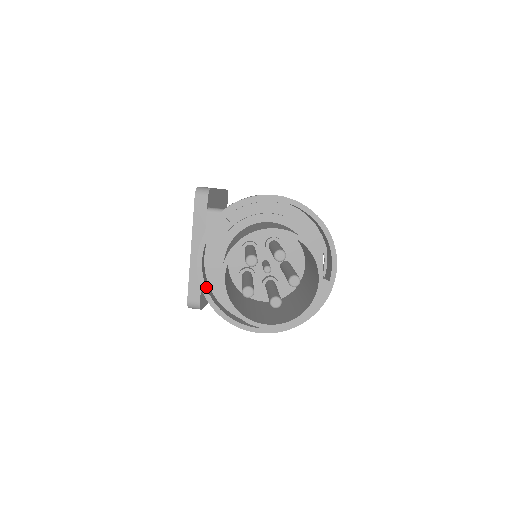
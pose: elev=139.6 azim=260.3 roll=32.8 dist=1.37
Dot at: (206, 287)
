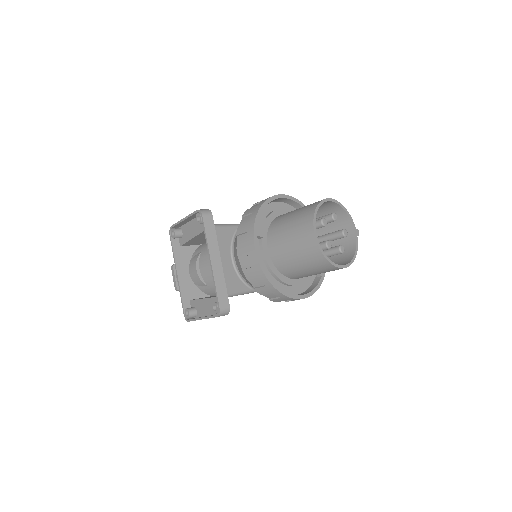
Dot at: (265, 271)
